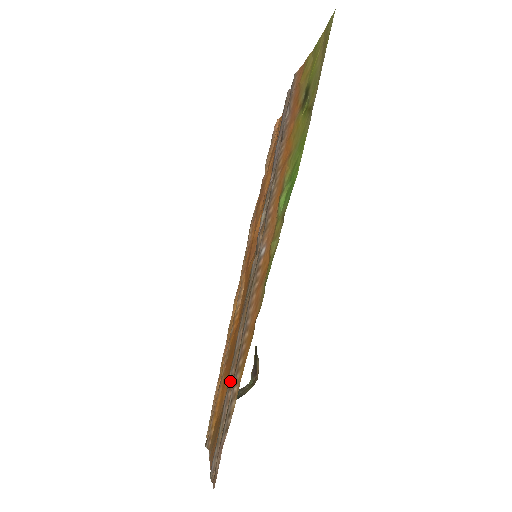
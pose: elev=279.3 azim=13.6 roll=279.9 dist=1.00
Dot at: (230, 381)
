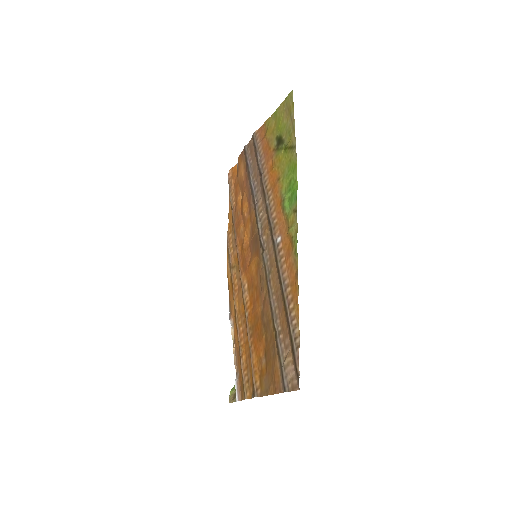
Dot at: (278, 329)
